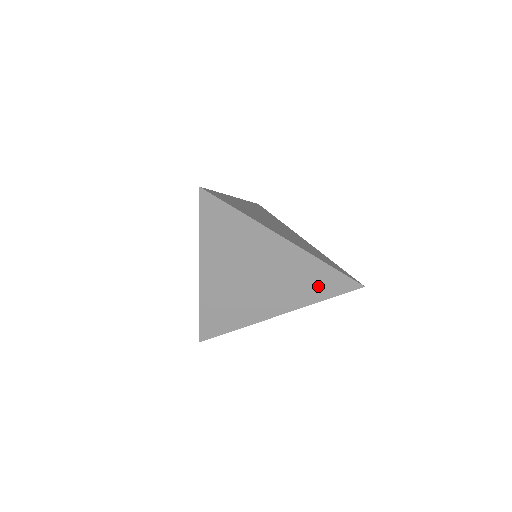
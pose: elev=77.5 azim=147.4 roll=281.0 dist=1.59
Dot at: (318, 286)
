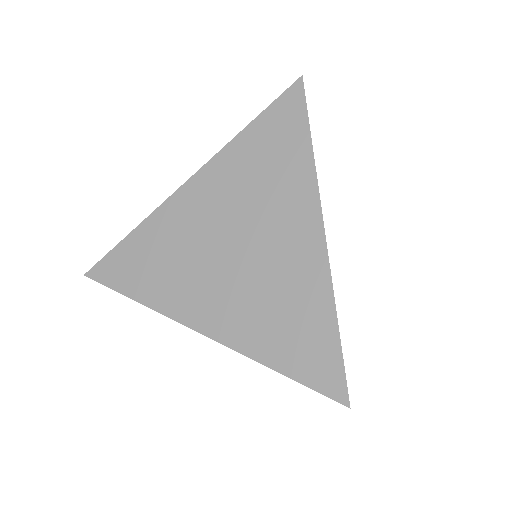
Dot at: (292, 339)
